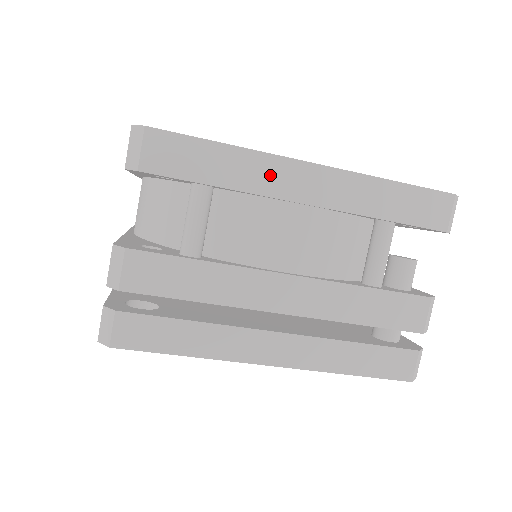
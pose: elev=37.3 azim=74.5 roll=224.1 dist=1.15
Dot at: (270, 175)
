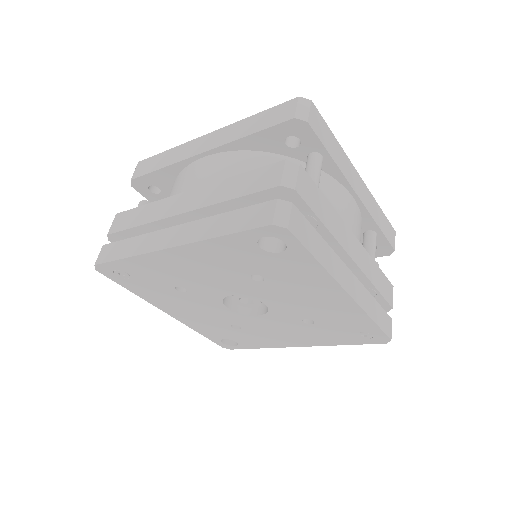
Dot at: (348, 170)
